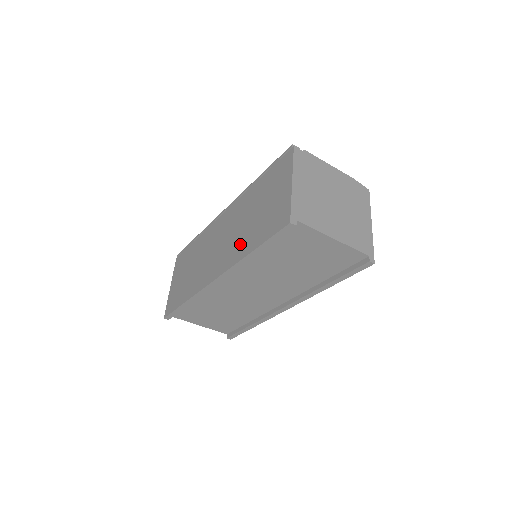
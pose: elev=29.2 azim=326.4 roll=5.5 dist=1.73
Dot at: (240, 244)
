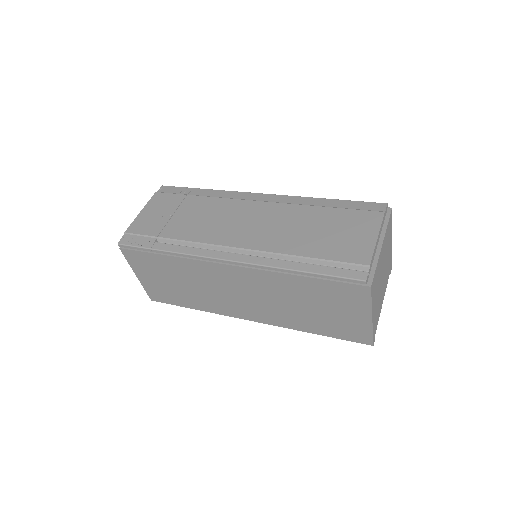
Dot at: (290, 318)
